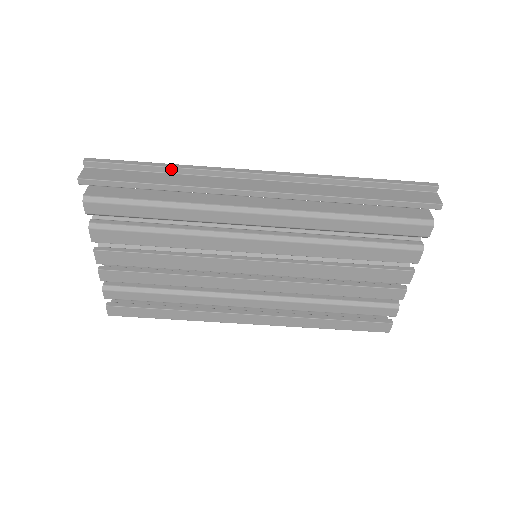
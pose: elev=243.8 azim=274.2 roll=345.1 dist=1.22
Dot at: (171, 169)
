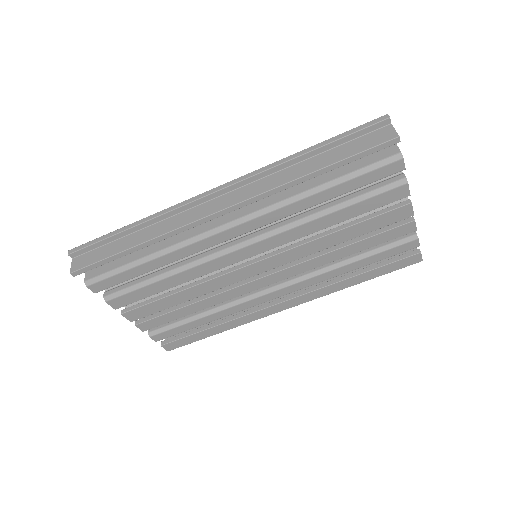
Dot at: (138, 227)
